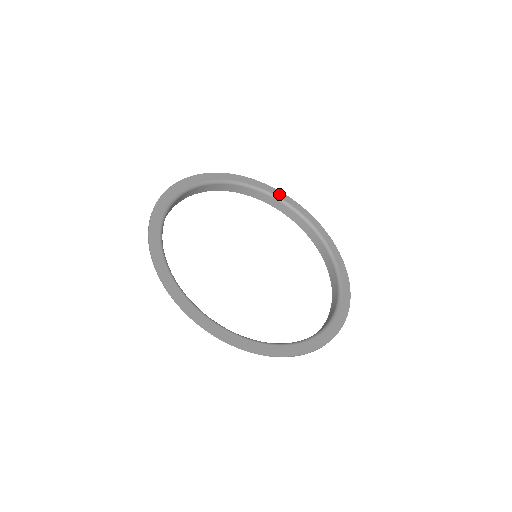
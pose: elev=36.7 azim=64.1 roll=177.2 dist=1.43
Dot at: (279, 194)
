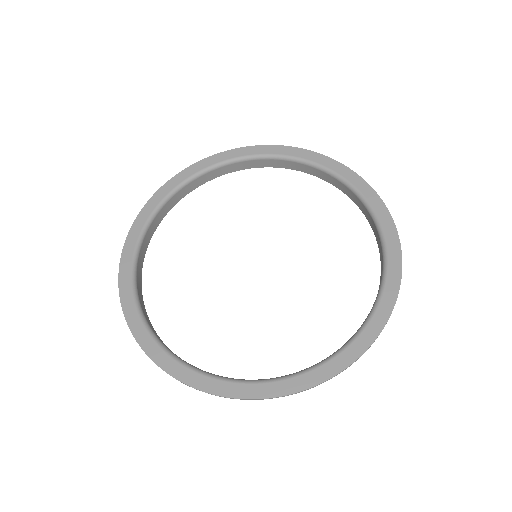
Dot at: (302, 154)
